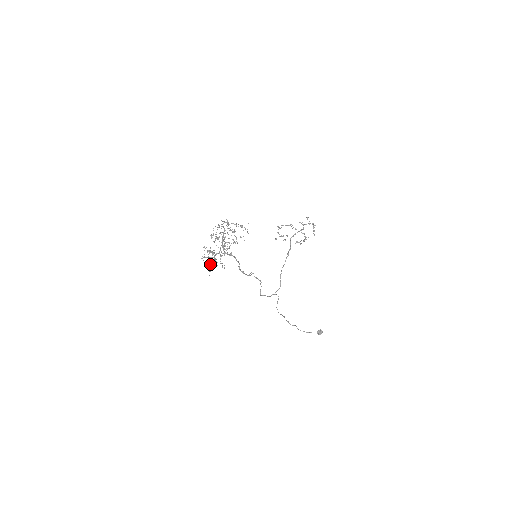
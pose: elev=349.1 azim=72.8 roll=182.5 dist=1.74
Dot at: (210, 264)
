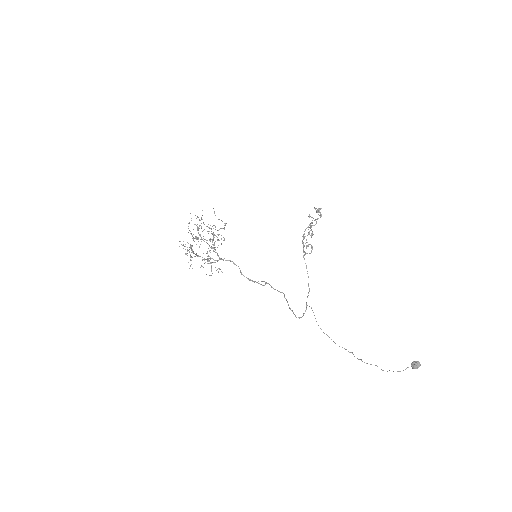
Dot at: (190, 259)
